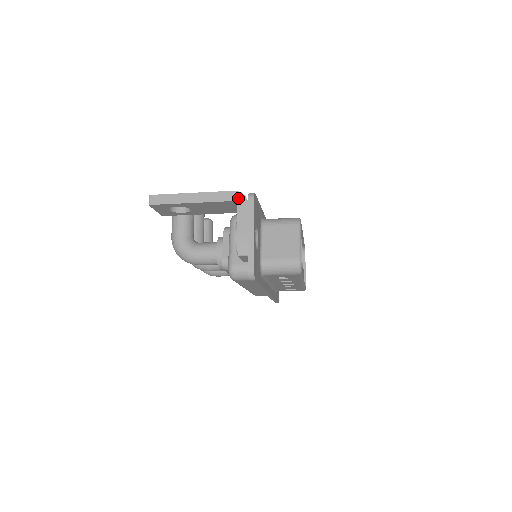
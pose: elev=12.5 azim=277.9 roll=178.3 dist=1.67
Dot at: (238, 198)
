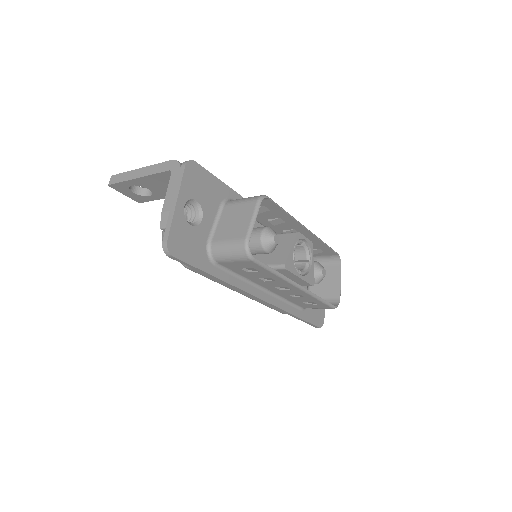
Dot at: (173, 167)
